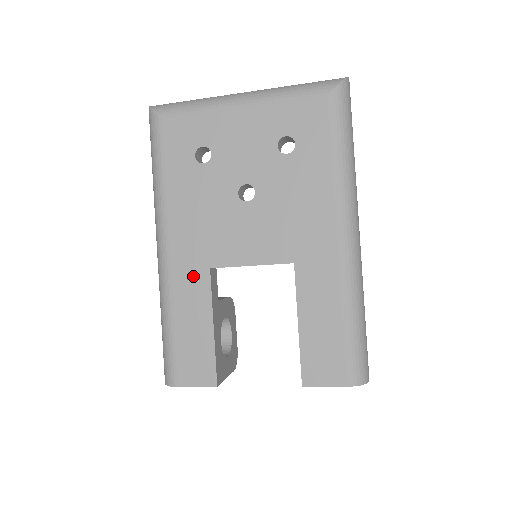
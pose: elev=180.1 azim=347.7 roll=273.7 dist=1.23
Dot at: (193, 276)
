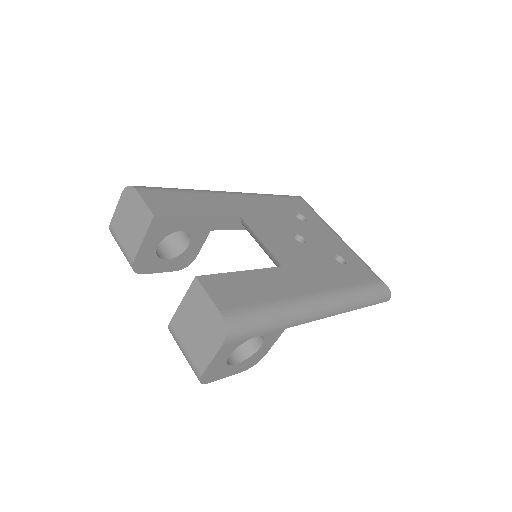
Dot at: (228, 206)
